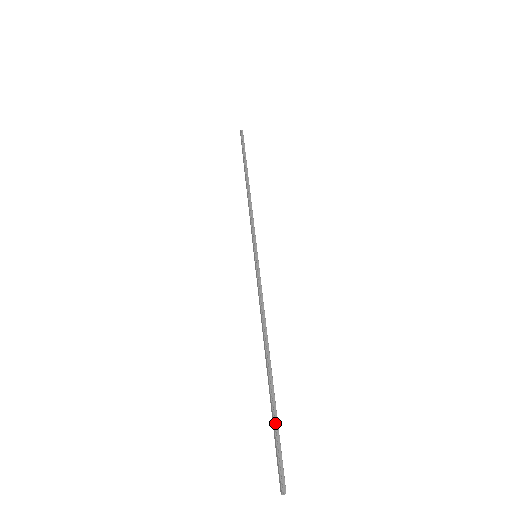
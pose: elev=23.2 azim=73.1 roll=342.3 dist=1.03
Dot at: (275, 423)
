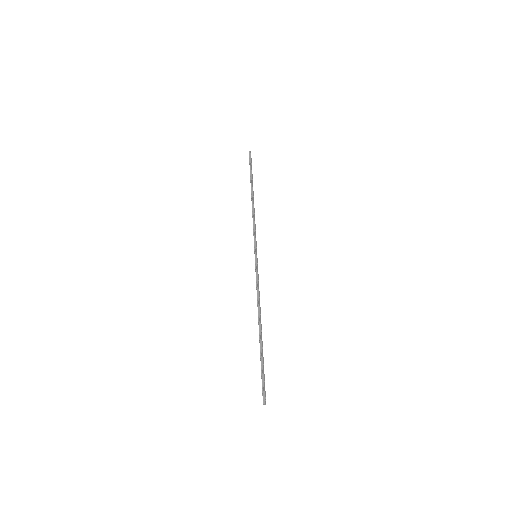
Dot at: (261, 366)
